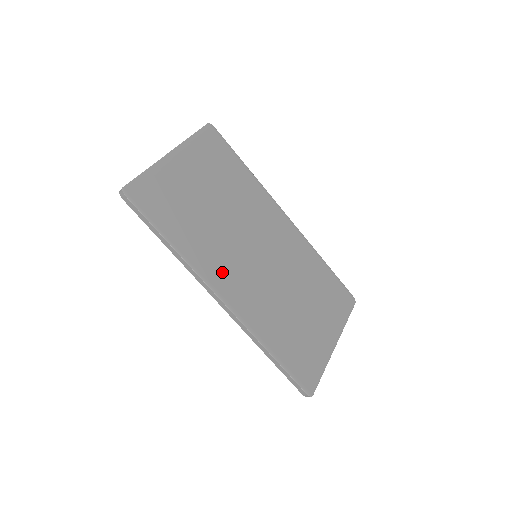
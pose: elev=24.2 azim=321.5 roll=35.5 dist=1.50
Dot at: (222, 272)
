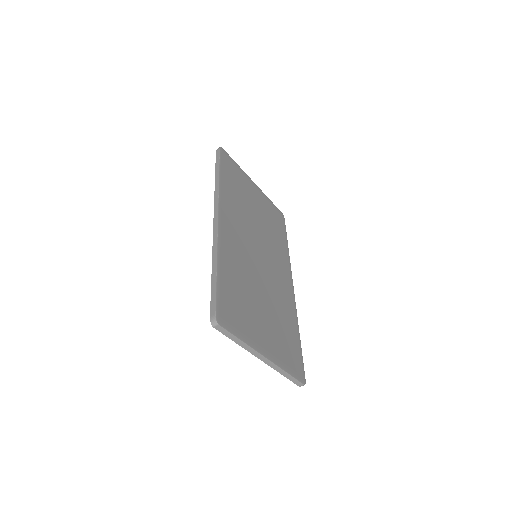
Dot at: (232, 217)
